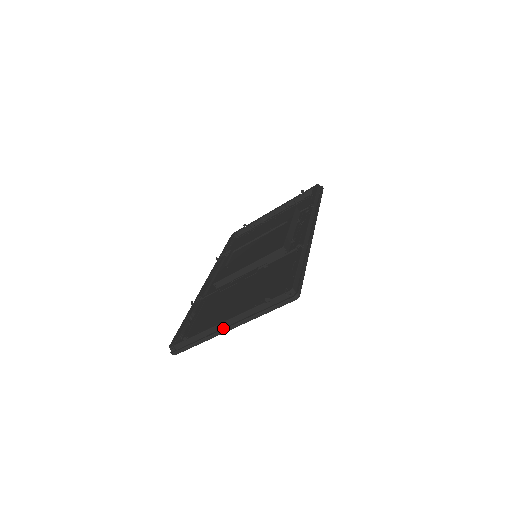
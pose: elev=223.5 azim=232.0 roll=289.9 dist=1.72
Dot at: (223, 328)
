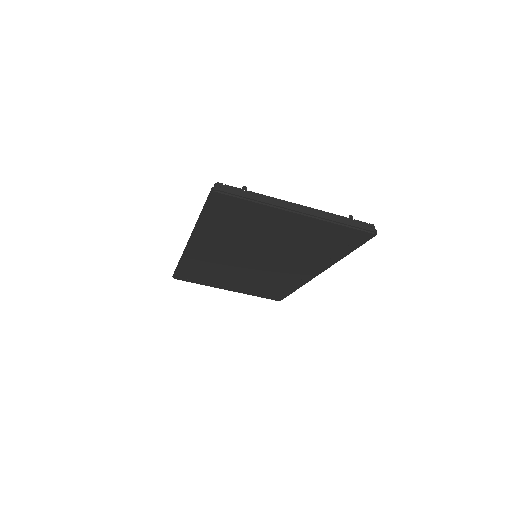
Dot at: (293, 207)
